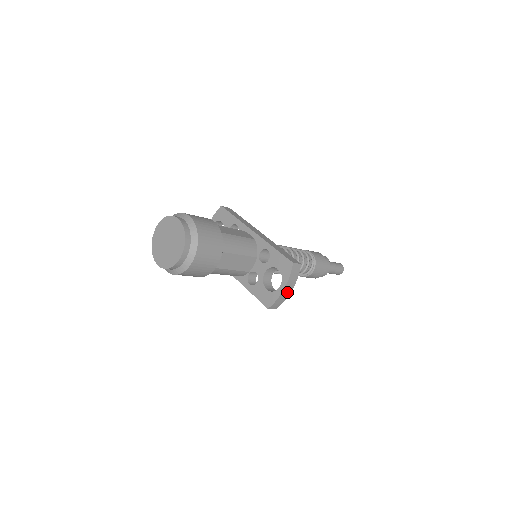
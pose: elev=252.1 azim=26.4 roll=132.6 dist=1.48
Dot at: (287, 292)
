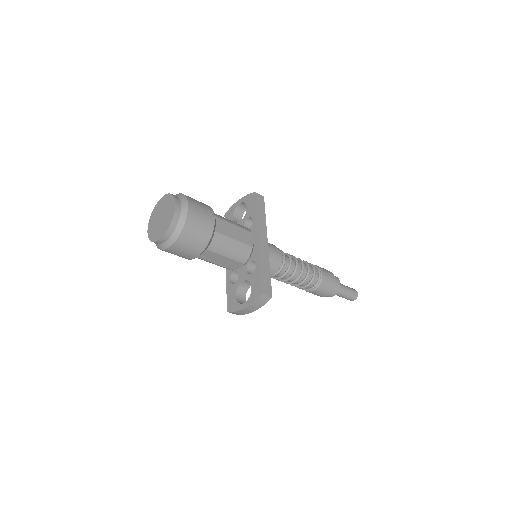
Dot at: (248, 311)
